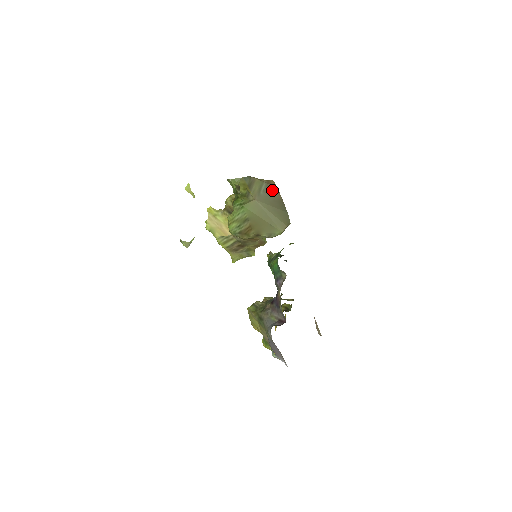
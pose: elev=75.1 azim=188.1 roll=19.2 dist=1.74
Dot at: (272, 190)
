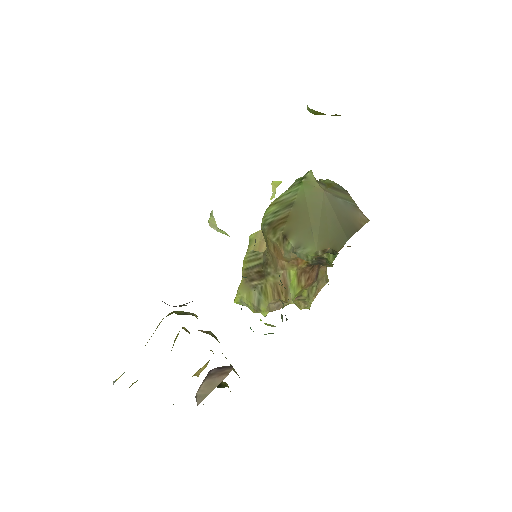
Dot at: (357, 214)
